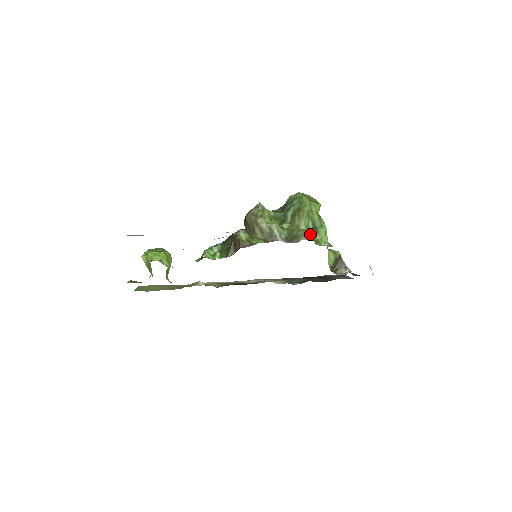
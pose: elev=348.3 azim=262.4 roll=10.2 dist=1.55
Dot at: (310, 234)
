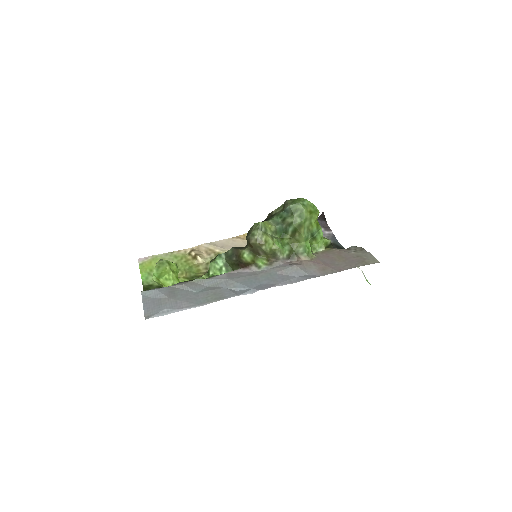
Dot at: (309, 247)
